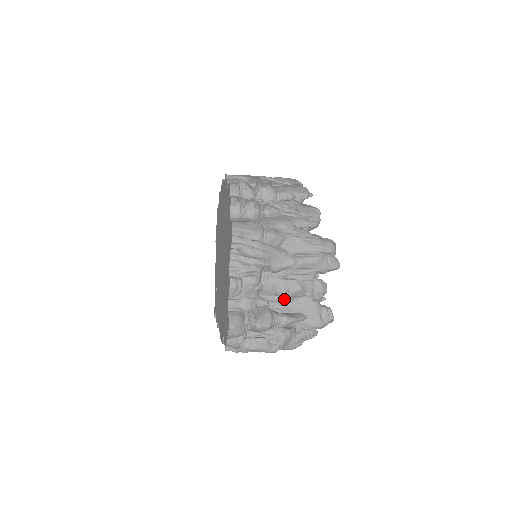
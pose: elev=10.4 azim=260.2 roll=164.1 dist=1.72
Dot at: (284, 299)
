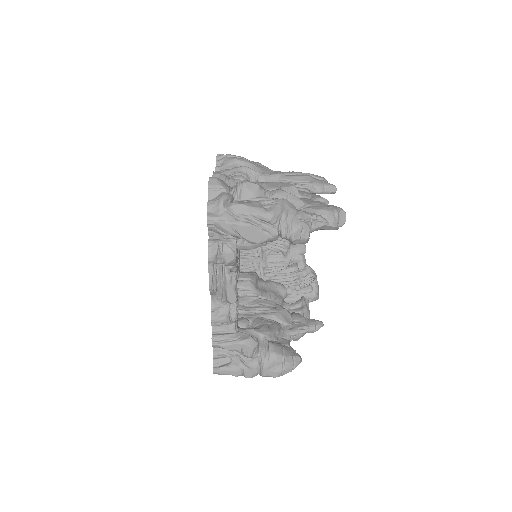
Dot at: occluded
